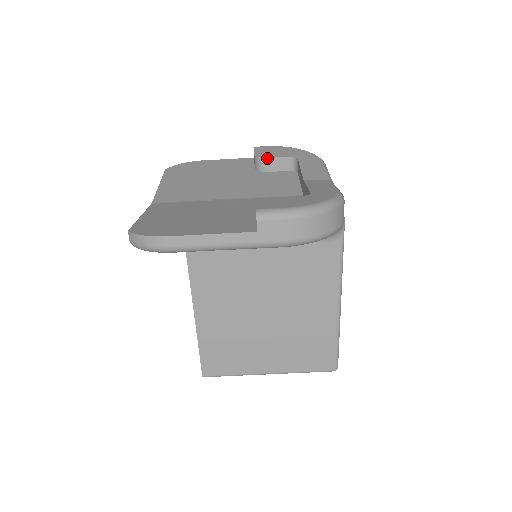
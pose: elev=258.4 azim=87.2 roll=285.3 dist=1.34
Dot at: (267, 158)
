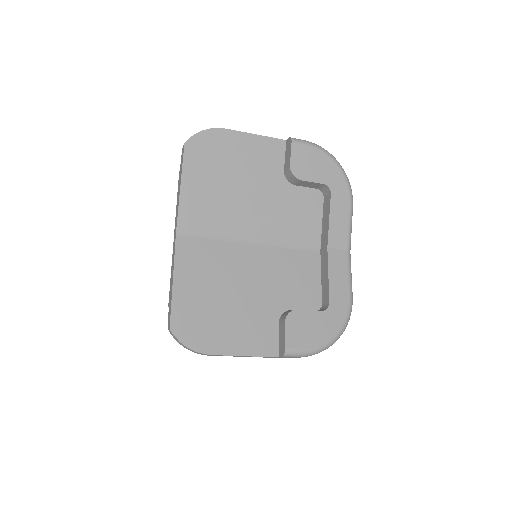
Dot at: (302, 180)
